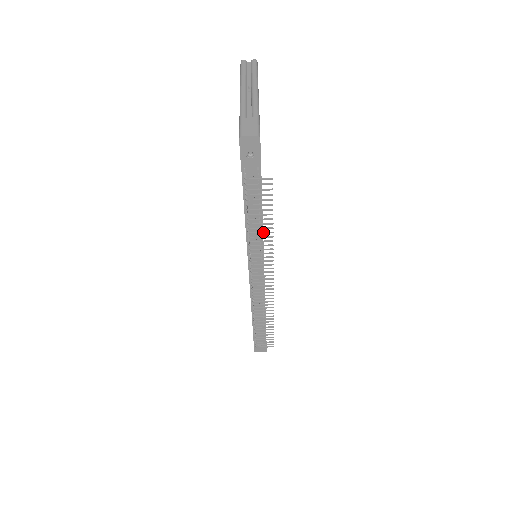
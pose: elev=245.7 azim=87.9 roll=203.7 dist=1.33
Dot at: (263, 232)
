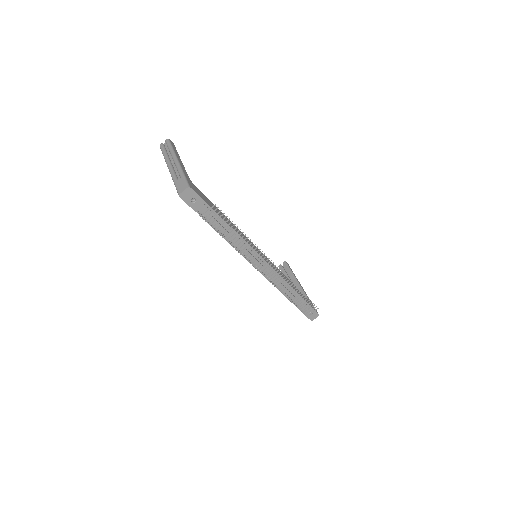
Dot at: (239, 239)
